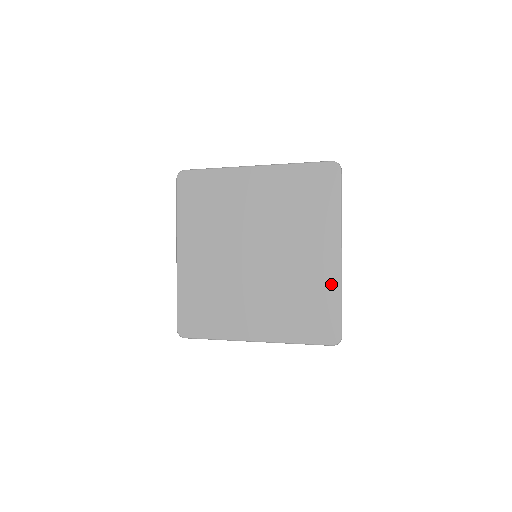
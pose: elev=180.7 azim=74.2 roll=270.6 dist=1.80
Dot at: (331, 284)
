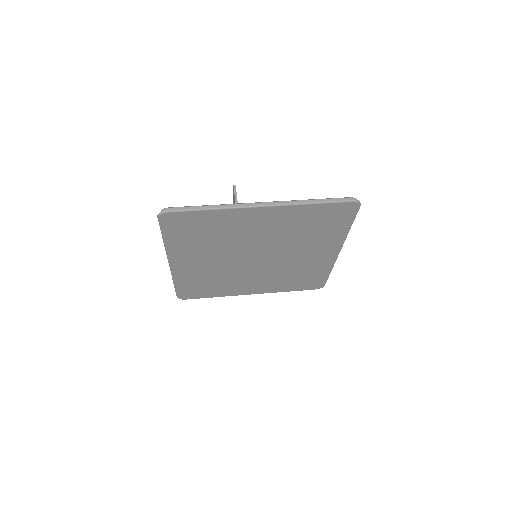
Dot at: (325, 267)
